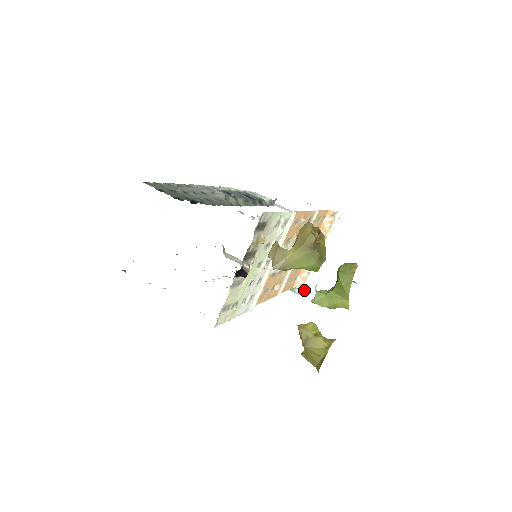
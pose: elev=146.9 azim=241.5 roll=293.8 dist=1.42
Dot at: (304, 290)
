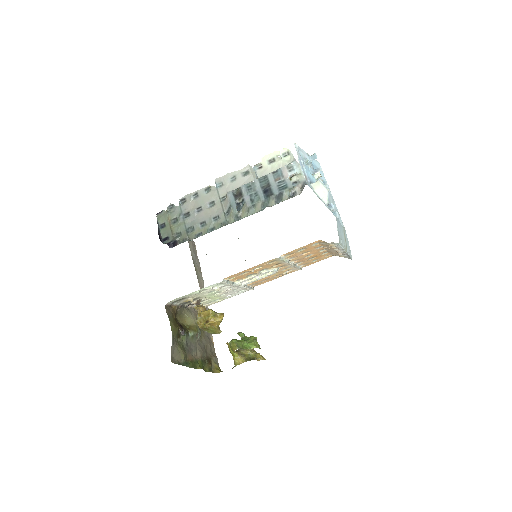
Dot at: (349, 258)
